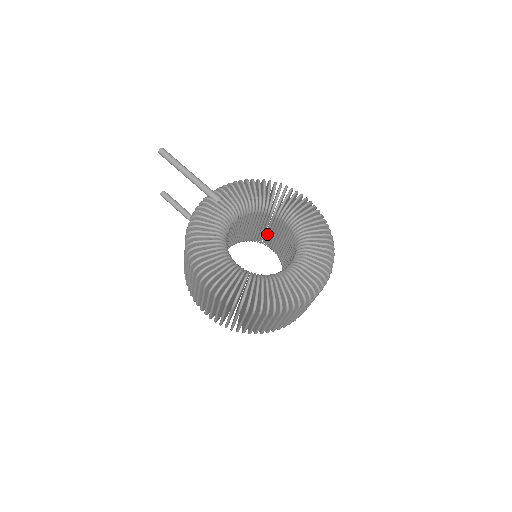
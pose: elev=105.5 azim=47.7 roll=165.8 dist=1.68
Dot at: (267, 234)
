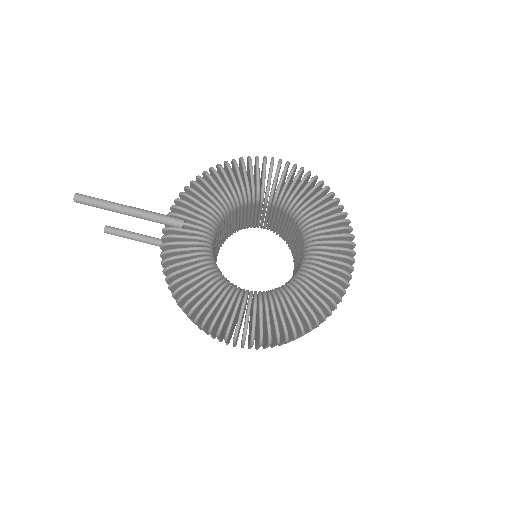
Dot at: (252, 219)
